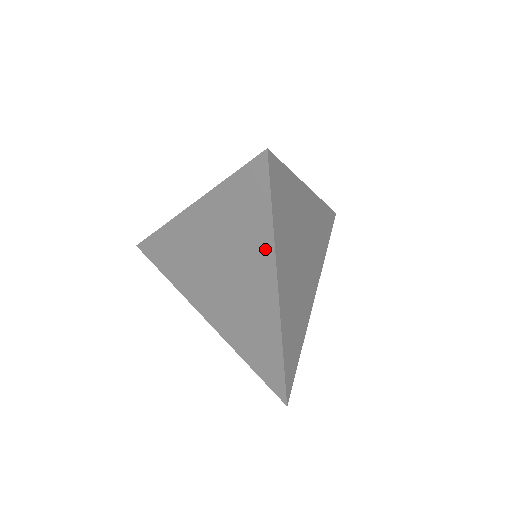
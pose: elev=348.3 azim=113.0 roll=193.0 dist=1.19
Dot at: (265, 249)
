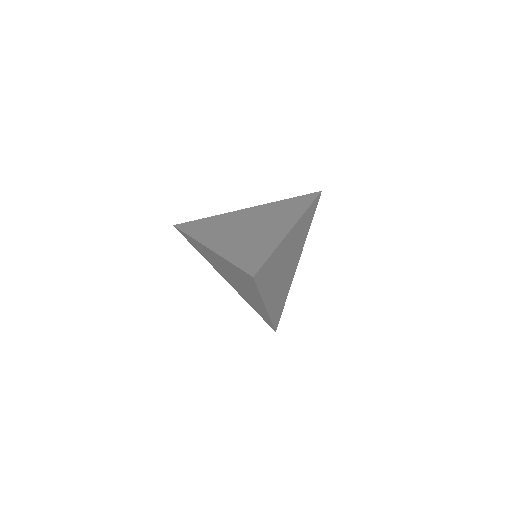
Dot at: (257, 295)
